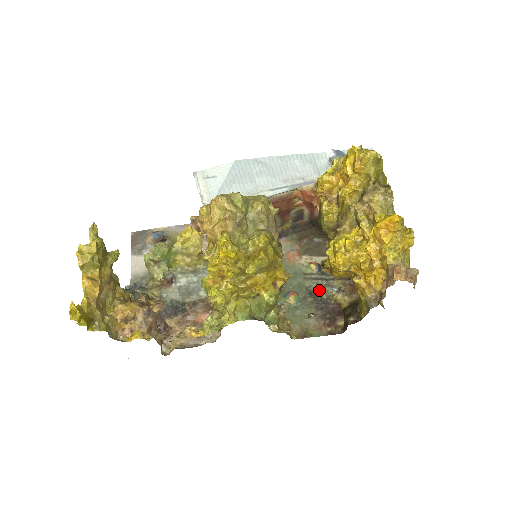
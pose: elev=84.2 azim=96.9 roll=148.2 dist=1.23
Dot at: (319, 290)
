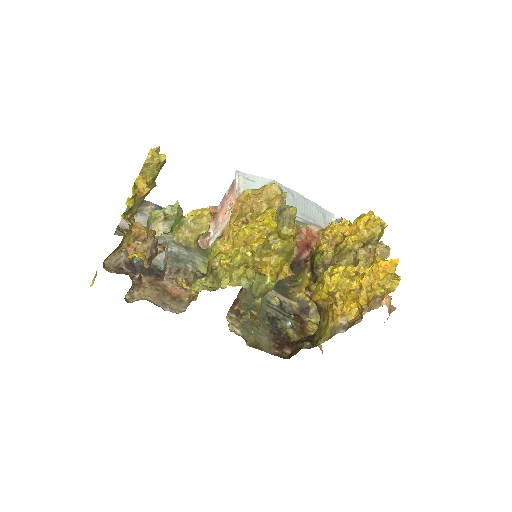
Dot at: (276, 319)
